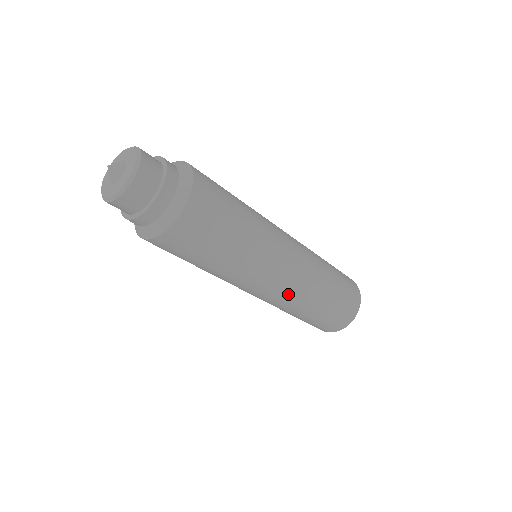
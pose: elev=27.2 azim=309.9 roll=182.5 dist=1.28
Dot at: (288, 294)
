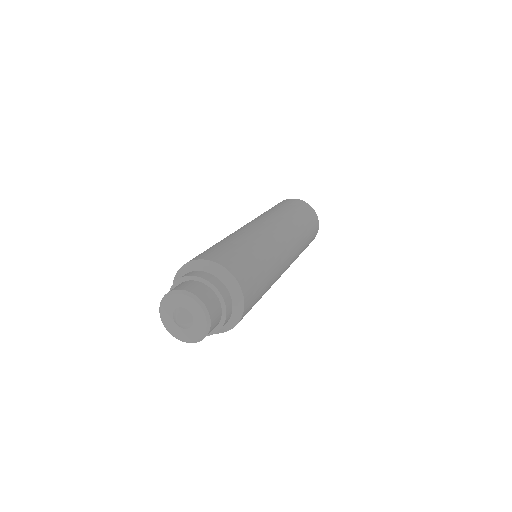
Dot at: occluded
